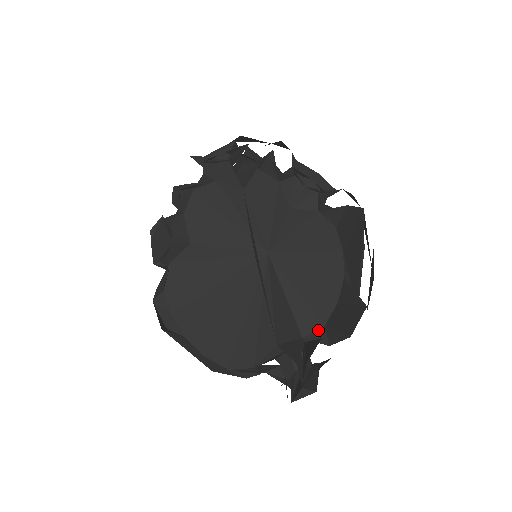
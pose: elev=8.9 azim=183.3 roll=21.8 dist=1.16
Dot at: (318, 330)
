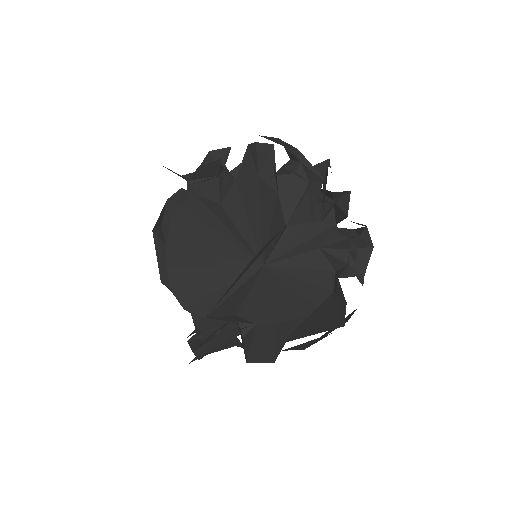
Dot at: (249, 322)
